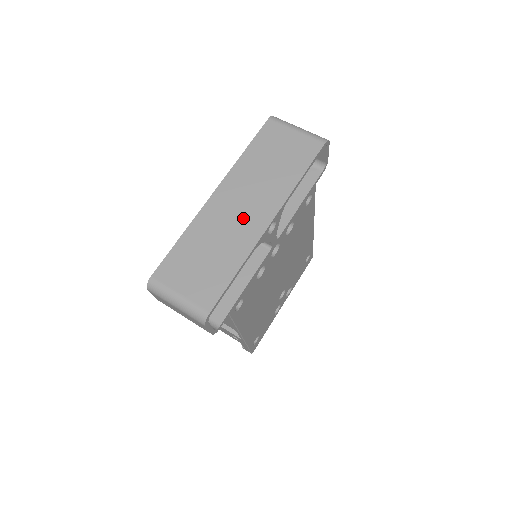
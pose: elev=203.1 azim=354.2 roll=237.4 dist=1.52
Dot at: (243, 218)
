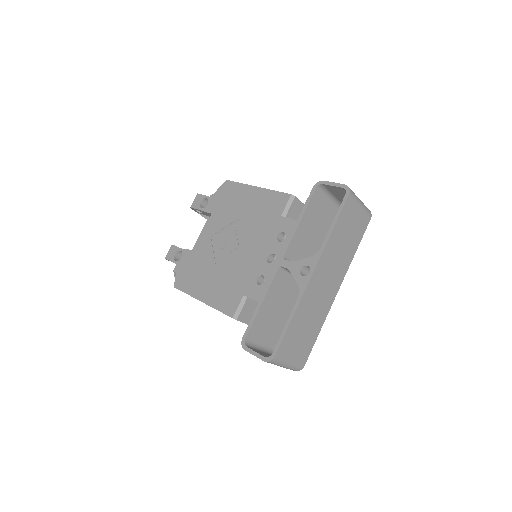
Dot at: (326, 292)
